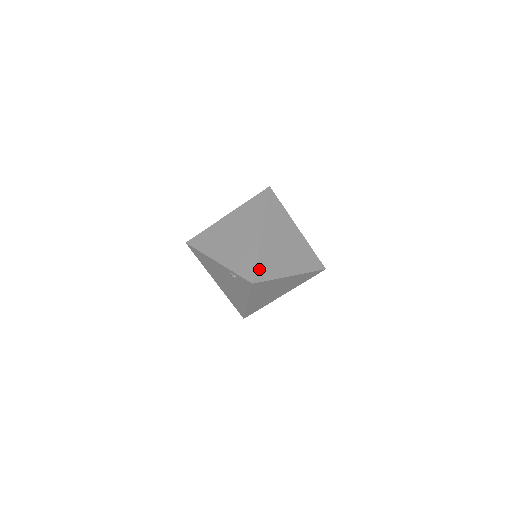
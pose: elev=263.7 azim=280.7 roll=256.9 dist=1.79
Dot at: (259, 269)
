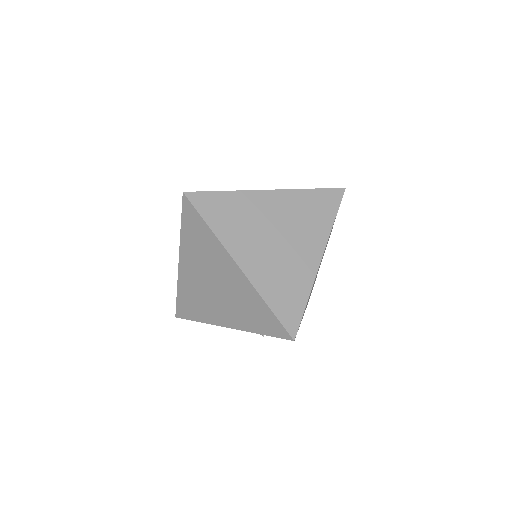
Dot at: (282, 313)
